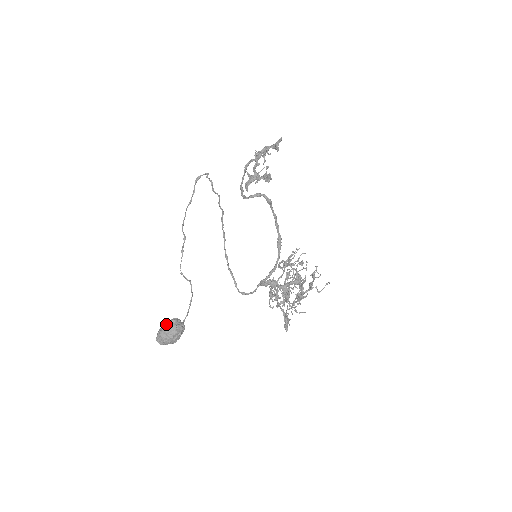
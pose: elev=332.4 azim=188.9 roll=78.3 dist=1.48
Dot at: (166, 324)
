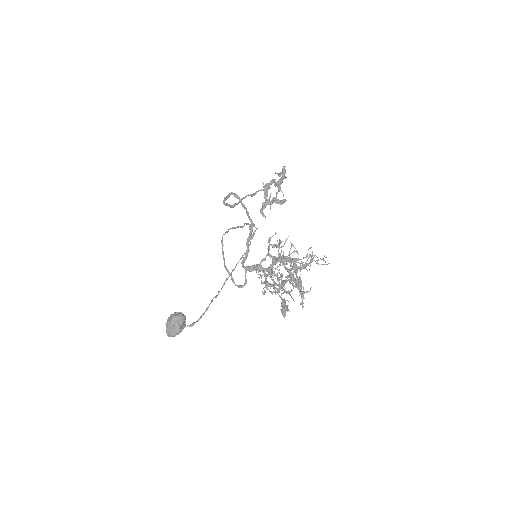
Dot at: (170, 316)
